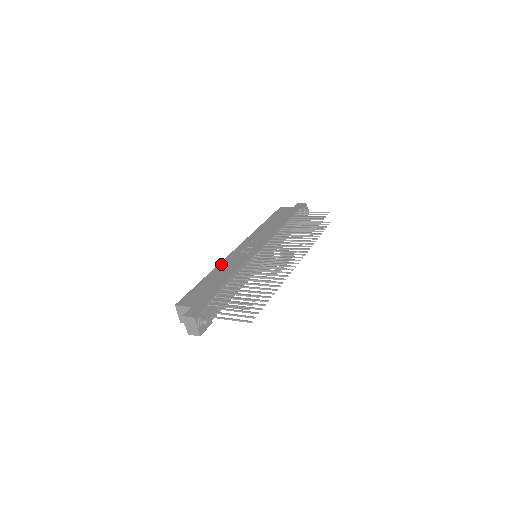
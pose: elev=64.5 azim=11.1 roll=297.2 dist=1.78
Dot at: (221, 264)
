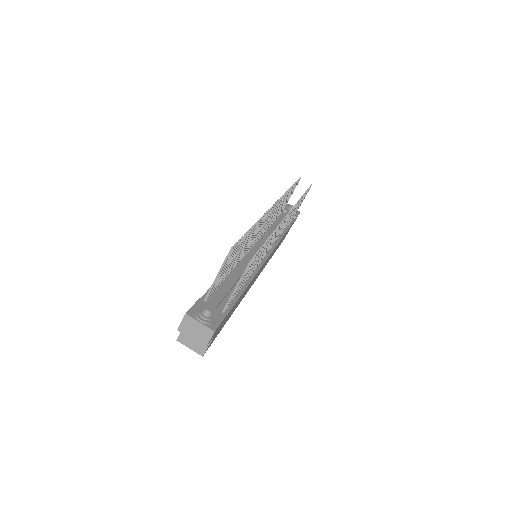
Dot at: occluded
